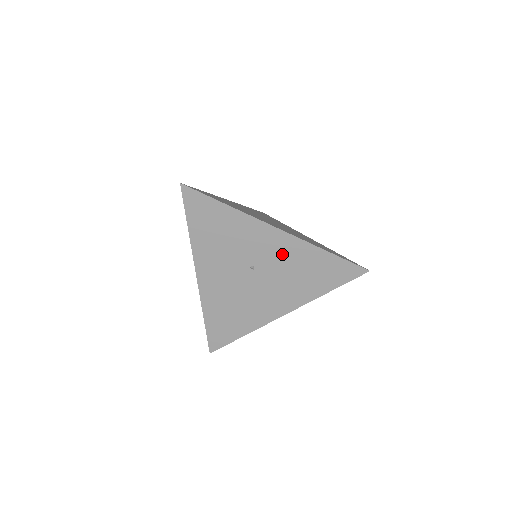
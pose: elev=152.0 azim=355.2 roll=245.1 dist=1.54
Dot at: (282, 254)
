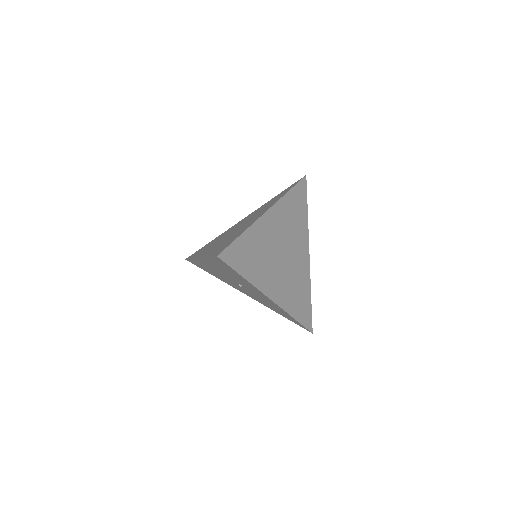
Dot at: (265, 299)
